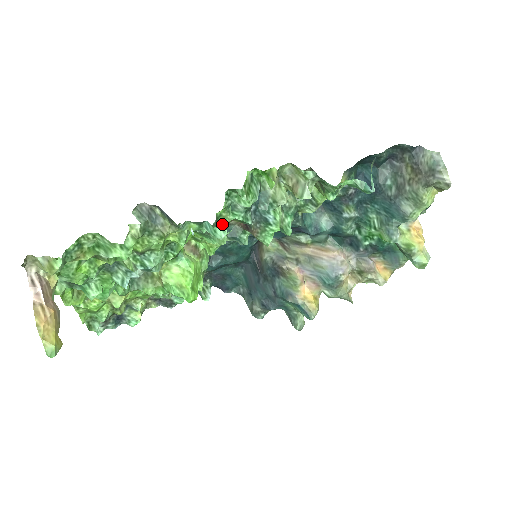
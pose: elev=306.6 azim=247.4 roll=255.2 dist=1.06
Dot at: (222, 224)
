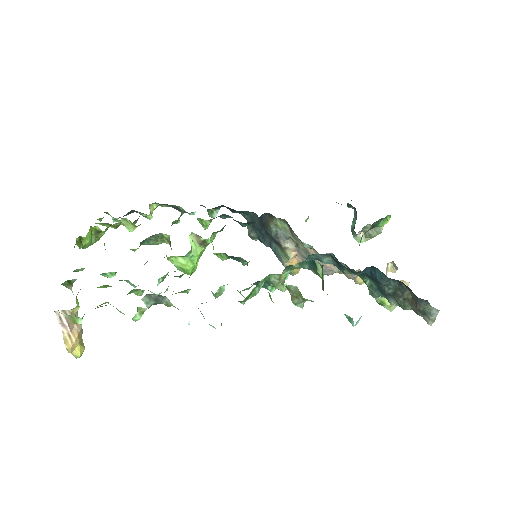
Dot at: (223, 285)
